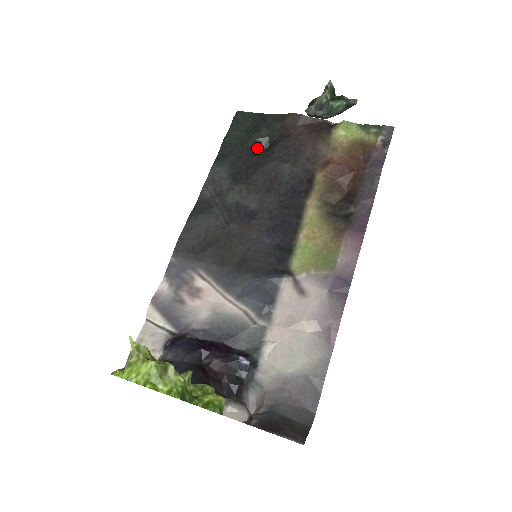
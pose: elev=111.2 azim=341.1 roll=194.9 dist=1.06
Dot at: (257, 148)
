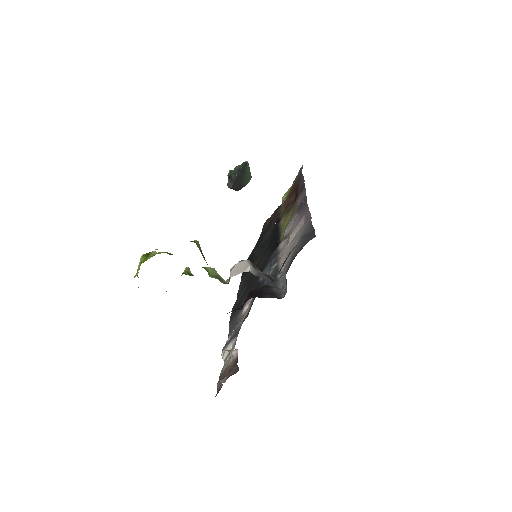
Dot at: occluded
